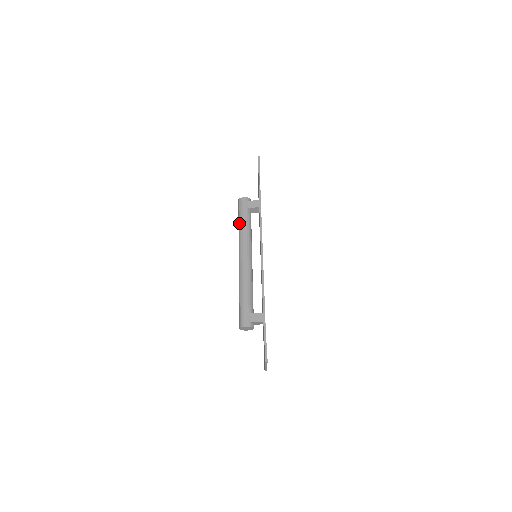
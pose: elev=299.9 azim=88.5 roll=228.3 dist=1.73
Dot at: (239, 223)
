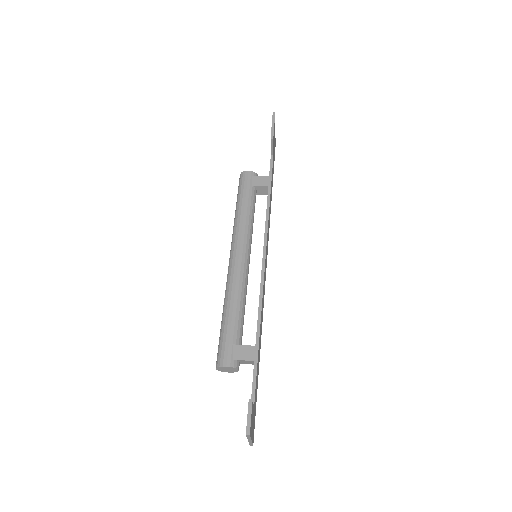
Dot at: (236, 206)
